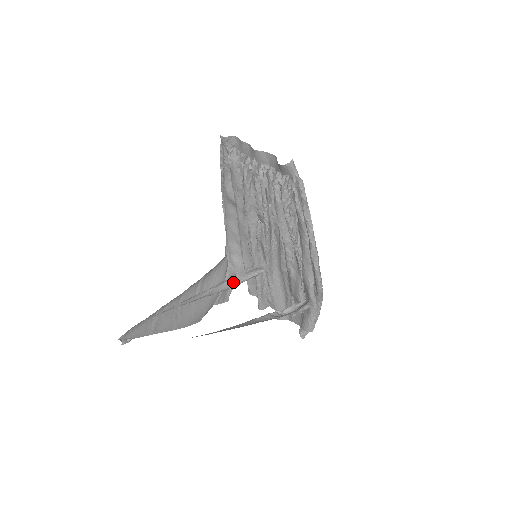
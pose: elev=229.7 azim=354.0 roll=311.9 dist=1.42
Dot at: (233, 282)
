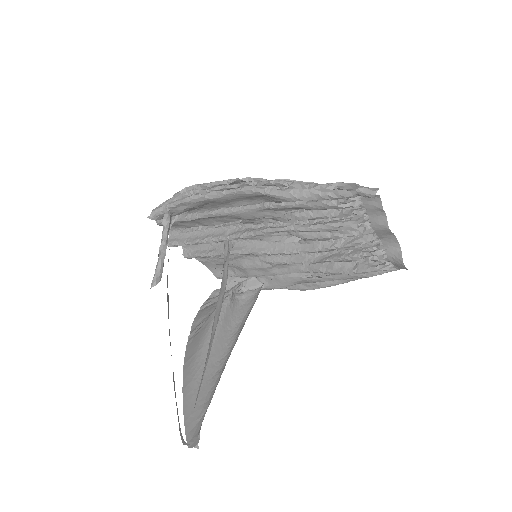
Dot at: occluded
